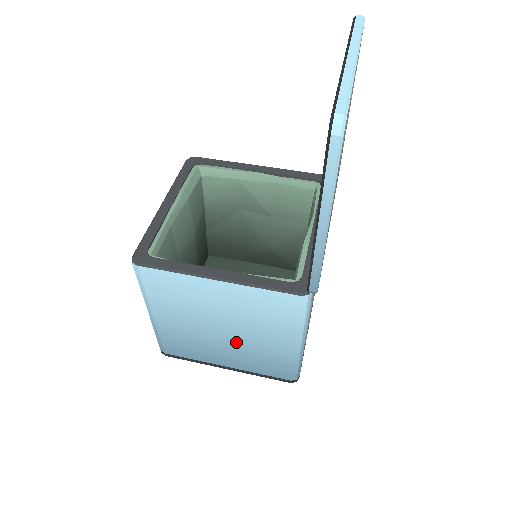
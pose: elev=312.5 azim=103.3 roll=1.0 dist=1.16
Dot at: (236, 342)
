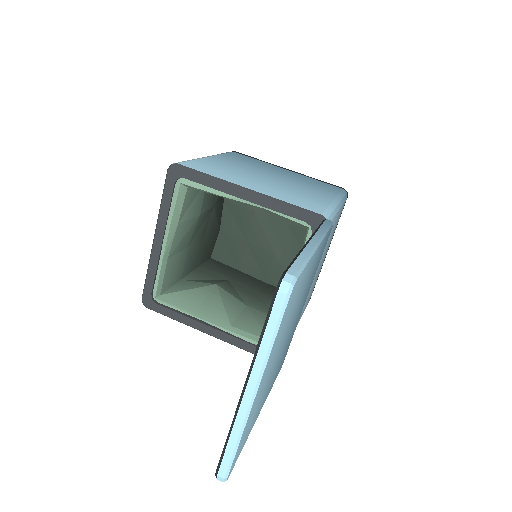
Dot at: occluded
